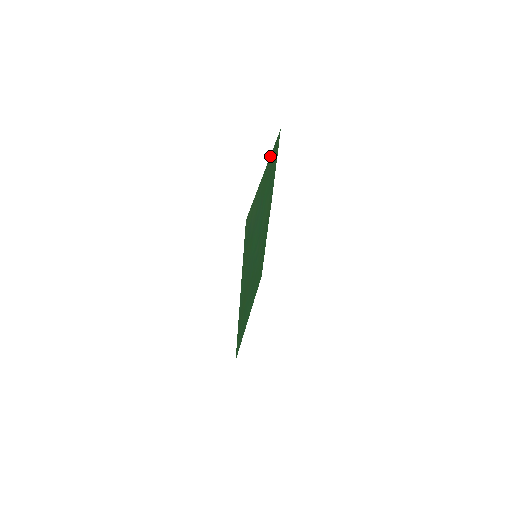
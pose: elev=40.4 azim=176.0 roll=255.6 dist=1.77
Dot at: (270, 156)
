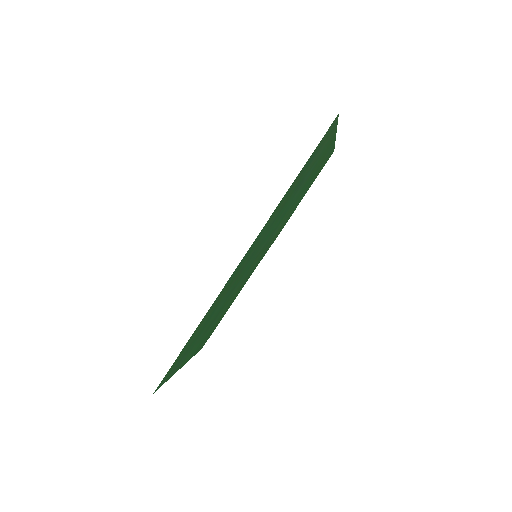
Dot at: (334, 142)
